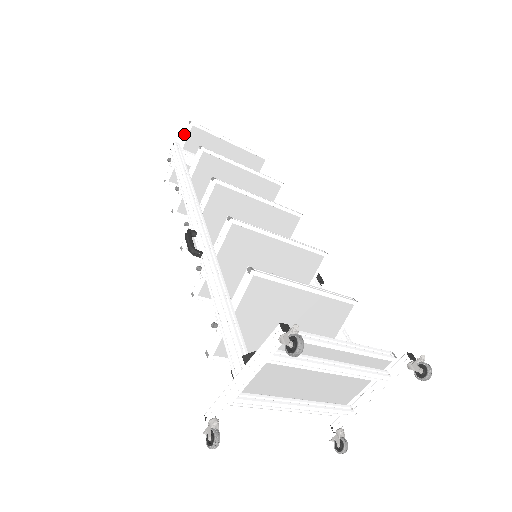
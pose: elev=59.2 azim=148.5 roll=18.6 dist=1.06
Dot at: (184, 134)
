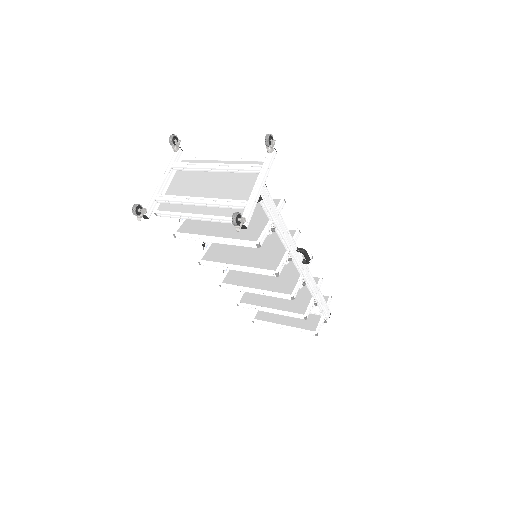
Dot at: occluded
